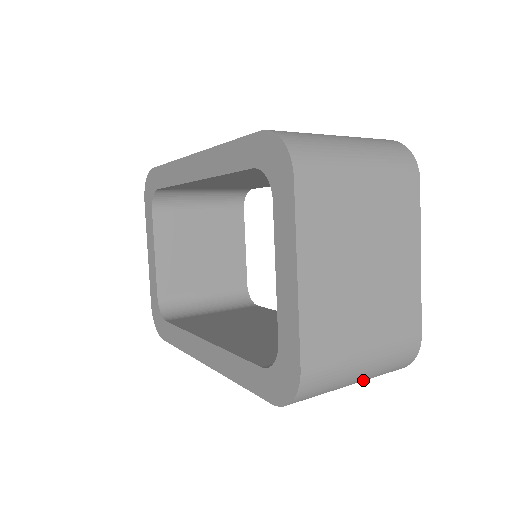
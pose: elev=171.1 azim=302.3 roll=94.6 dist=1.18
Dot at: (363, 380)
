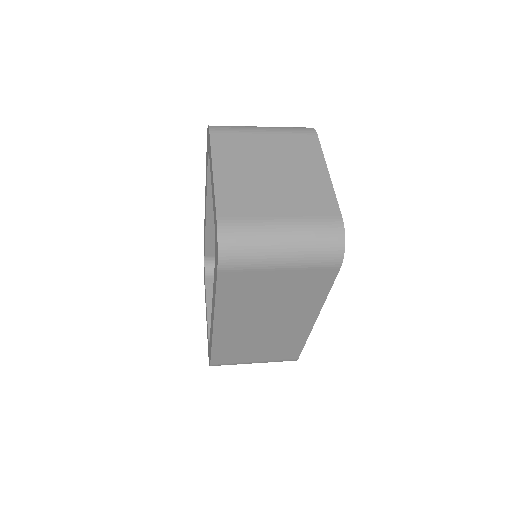
Dot at: (294, 251)
